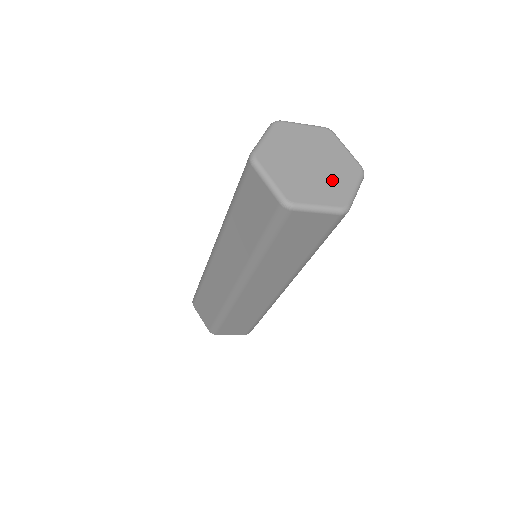
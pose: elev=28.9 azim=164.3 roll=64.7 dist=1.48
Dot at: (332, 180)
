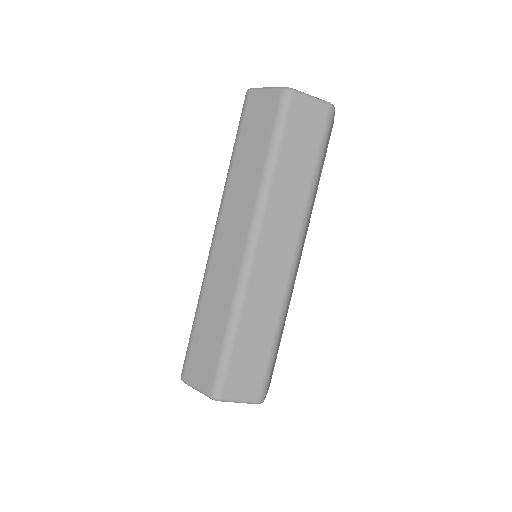
Dot at: occluded
